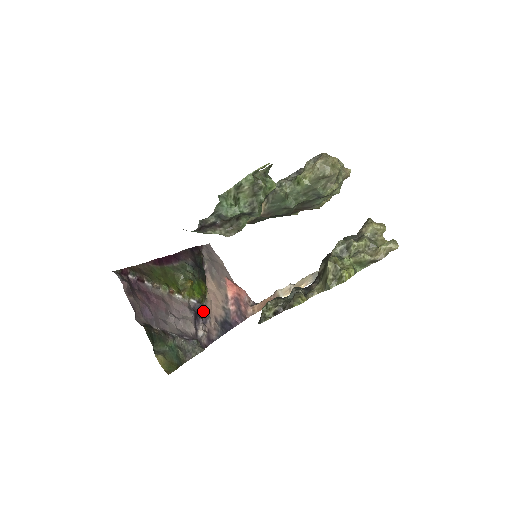
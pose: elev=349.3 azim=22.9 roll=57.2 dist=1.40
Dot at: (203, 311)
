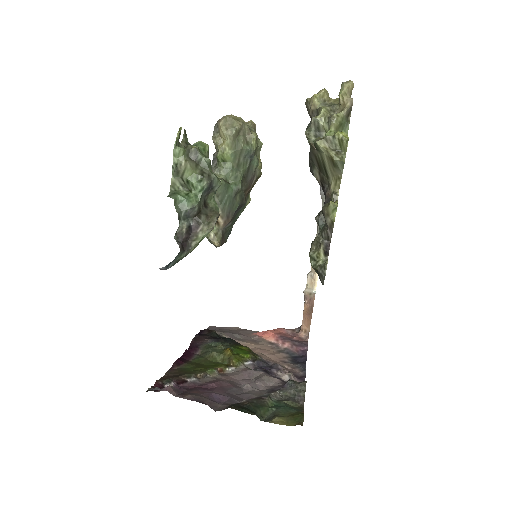
Dot at: (266, 364)
